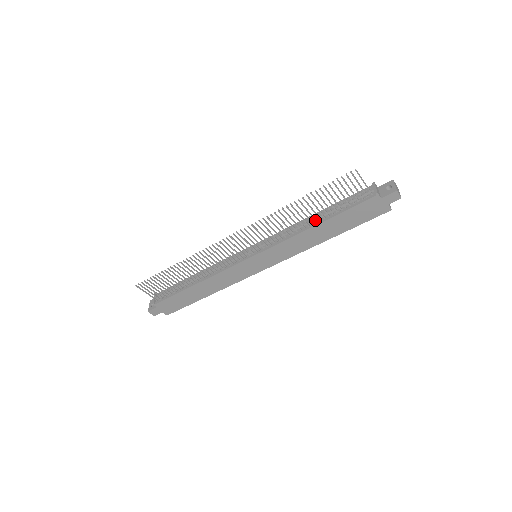
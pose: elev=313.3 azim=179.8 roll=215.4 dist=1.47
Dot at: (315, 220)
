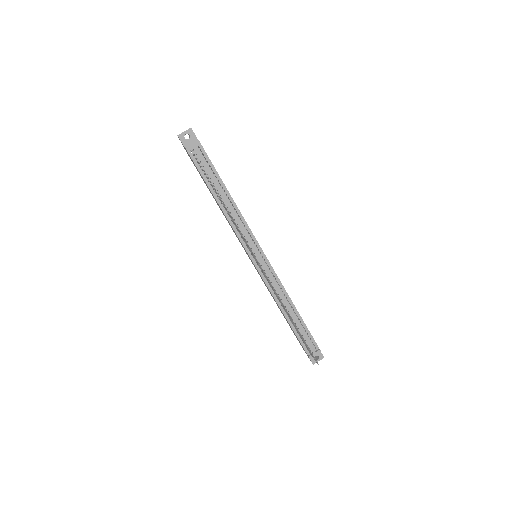
Dot at: occluded
